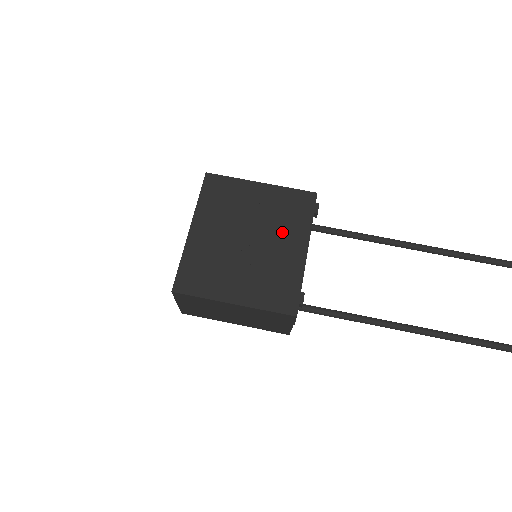
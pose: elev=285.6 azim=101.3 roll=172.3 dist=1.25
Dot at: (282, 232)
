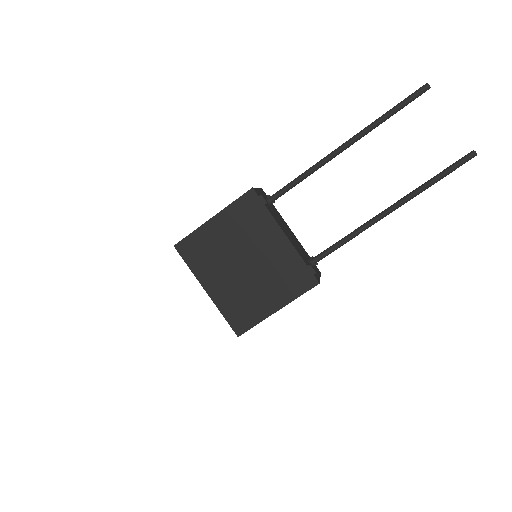
Dot at: (259, 239)
